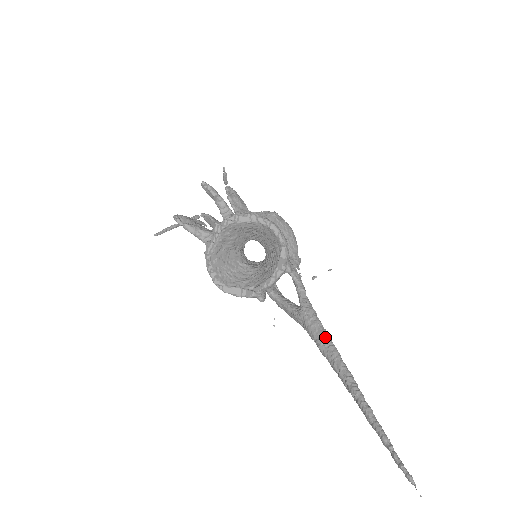
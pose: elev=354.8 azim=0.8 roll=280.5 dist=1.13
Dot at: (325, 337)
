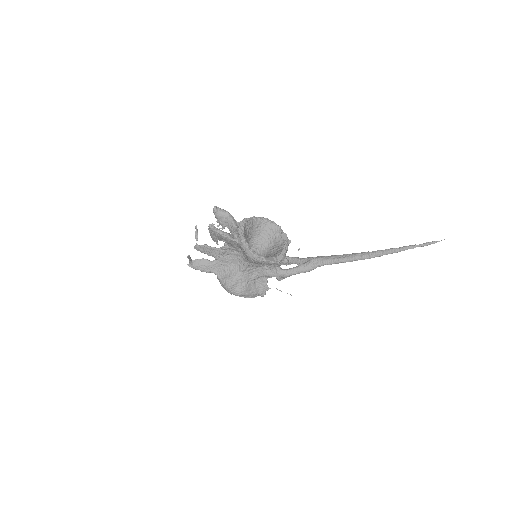
Dot at: (337, 255)
